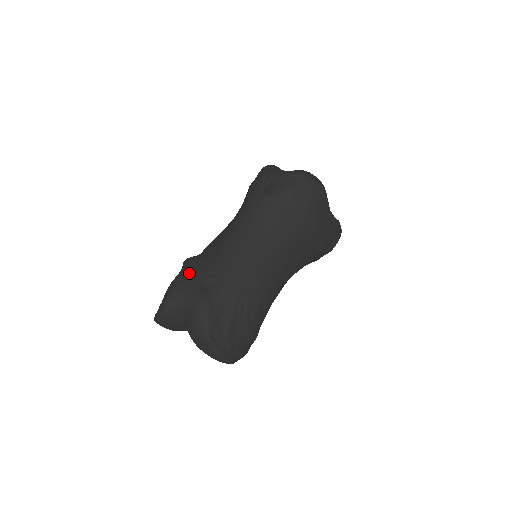
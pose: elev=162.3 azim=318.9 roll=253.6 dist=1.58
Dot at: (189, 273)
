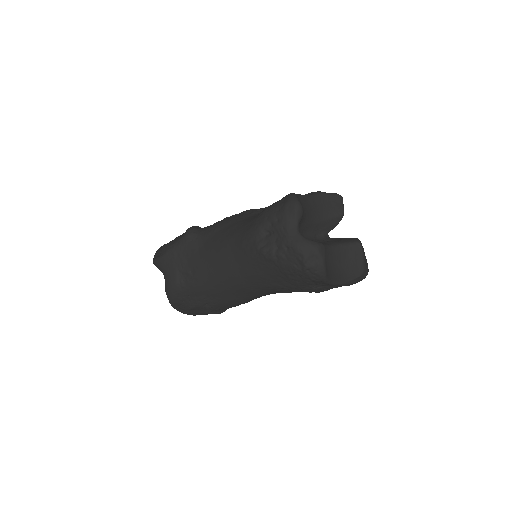
Dot at: (177, 253)
